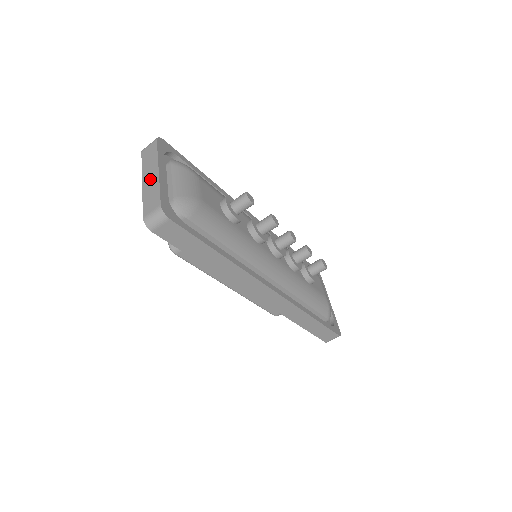
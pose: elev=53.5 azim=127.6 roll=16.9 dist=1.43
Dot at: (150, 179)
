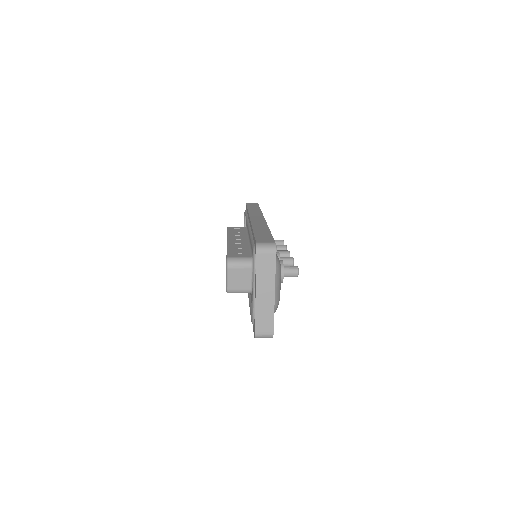
Dot at: (265, 298)
